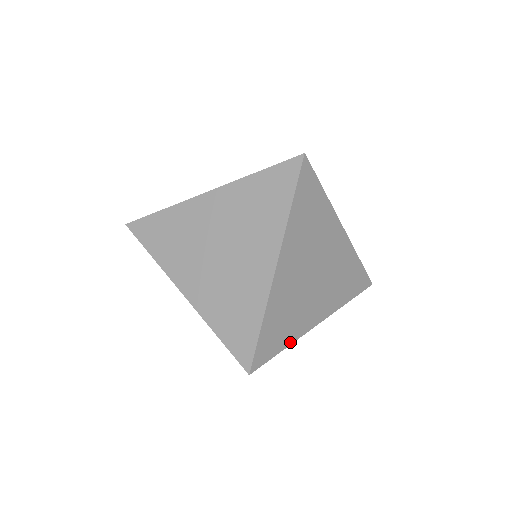
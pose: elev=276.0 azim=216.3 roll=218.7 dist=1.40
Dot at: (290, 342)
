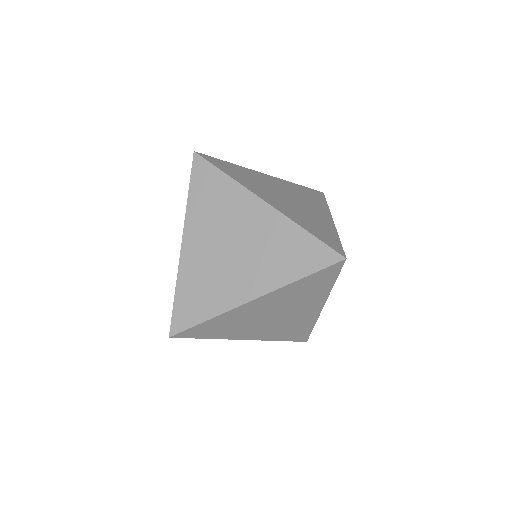
Dot at: (215, 338)
